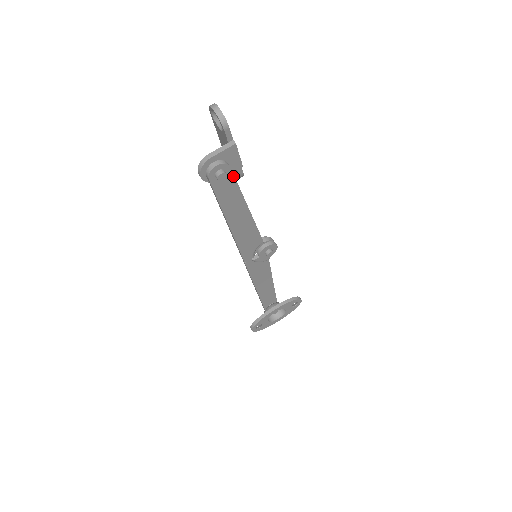
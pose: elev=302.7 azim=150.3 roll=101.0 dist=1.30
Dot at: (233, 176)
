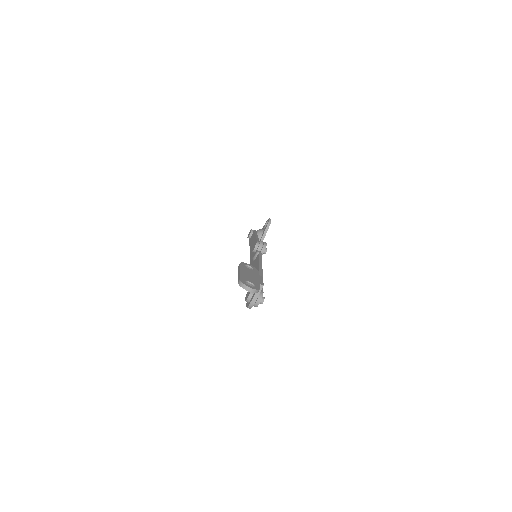
Dot at: occluded
